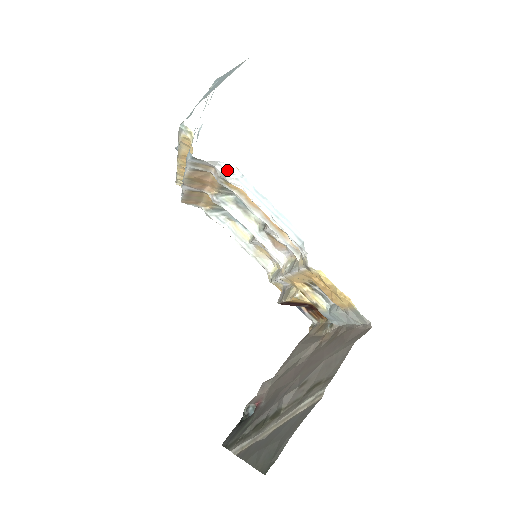
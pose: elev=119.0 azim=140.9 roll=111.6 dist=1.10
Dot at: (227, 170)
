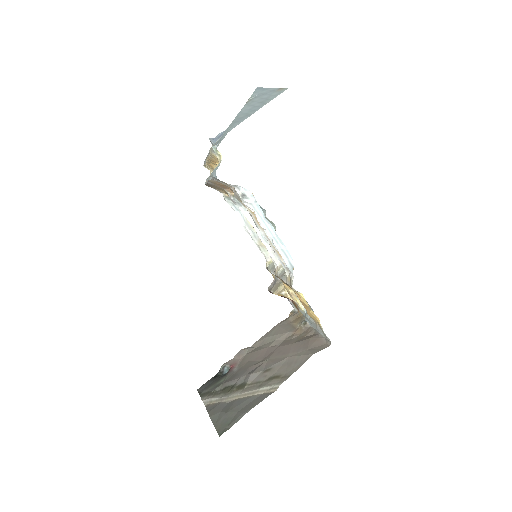
Dot at: (244, 194)
